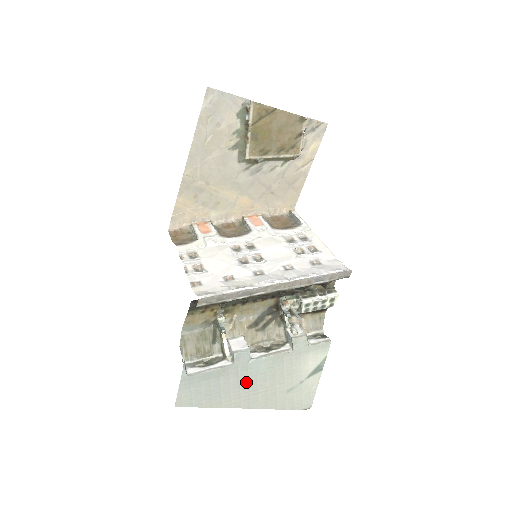
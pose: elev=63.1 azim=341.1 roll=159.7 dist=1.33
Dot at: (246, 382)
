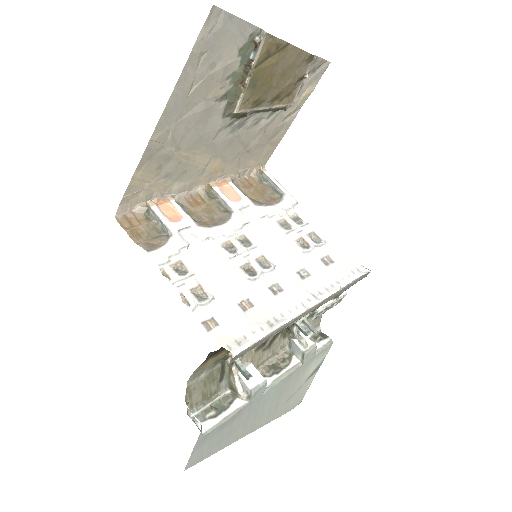
Dot at: (256, 412)
